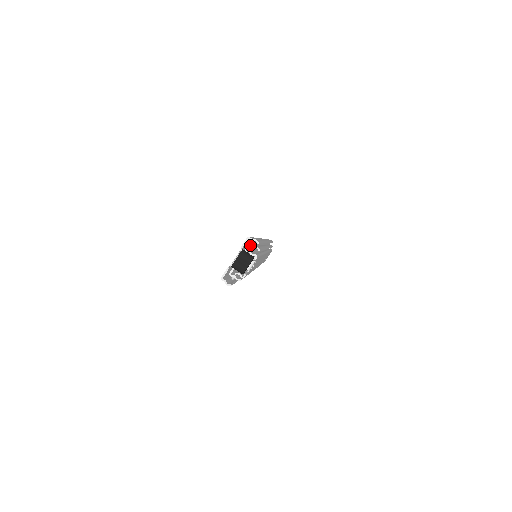
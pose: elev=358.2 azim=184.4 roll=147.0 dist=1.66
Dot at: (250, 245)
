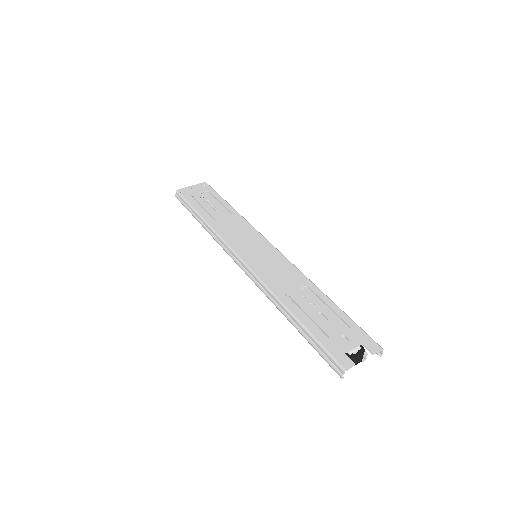
Dot at: (353, 331)
